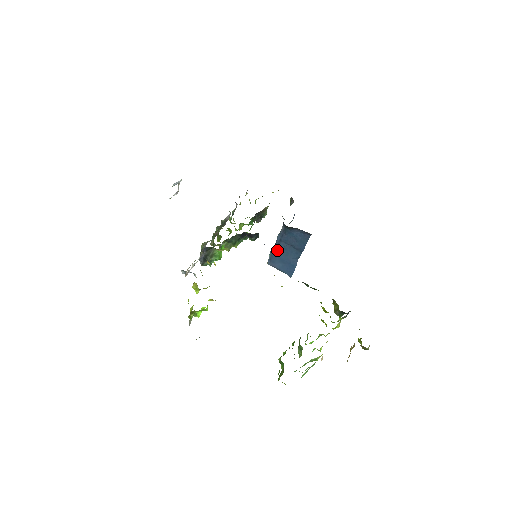
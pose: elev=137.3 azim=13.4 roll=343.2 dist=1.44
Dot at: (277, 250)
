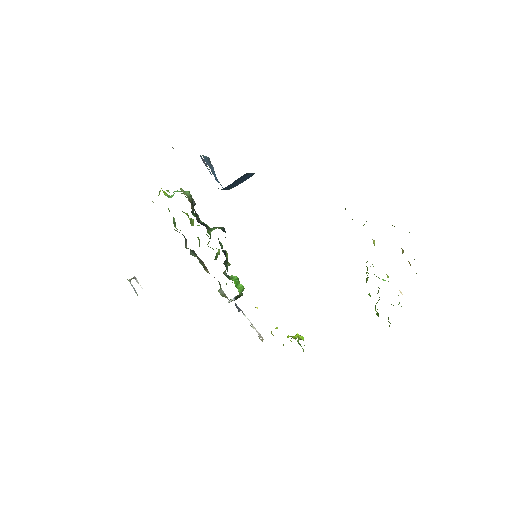
Dot at: occluded
